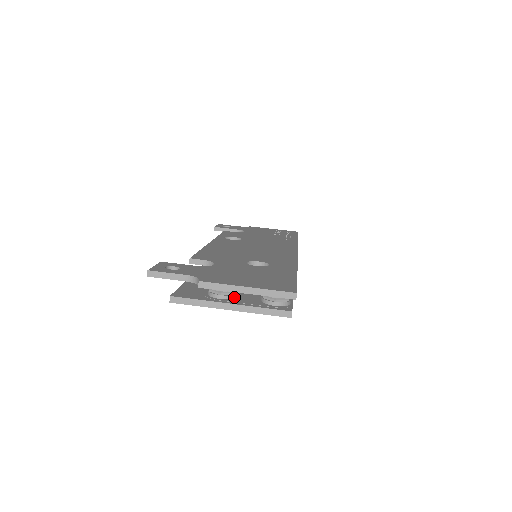
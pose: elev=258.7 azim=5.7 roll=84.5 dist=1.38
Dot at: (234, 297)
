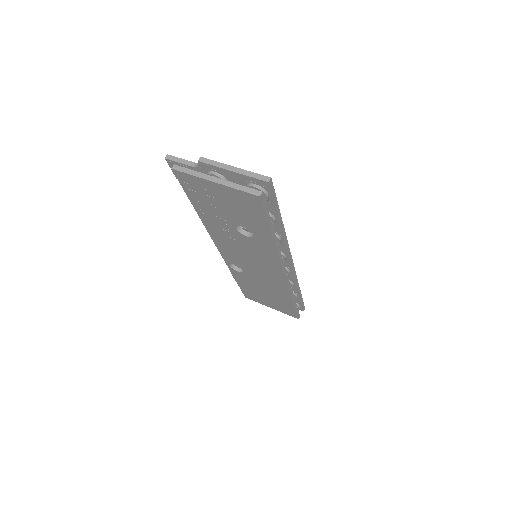
Dot at: occluded
